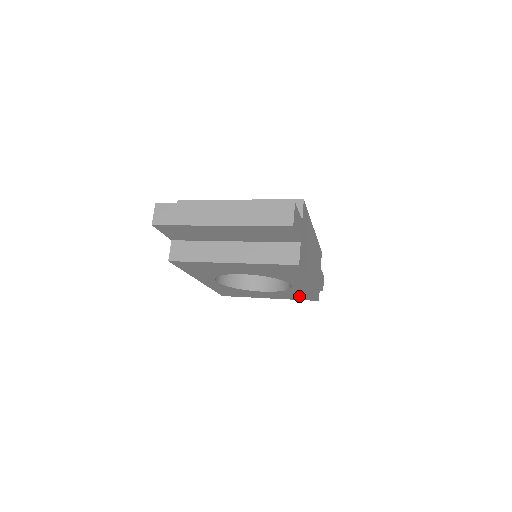
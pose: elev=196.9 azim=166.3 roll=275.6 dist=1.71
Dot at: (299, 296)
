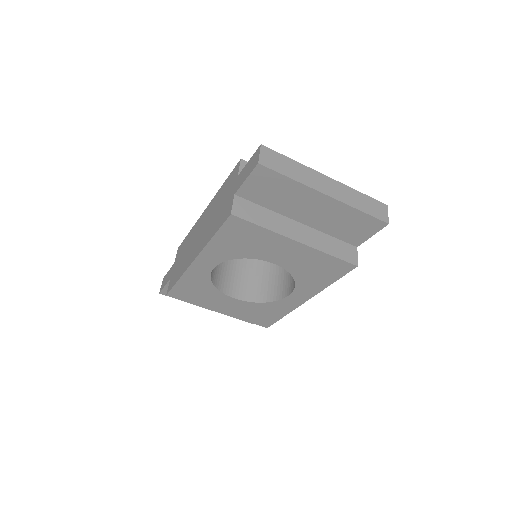
Dot at: (260, 316)
